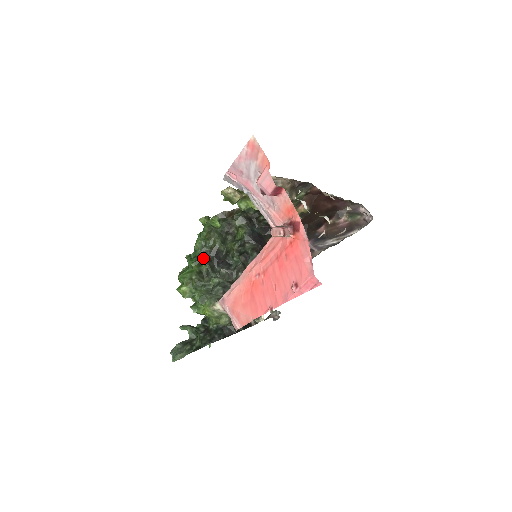
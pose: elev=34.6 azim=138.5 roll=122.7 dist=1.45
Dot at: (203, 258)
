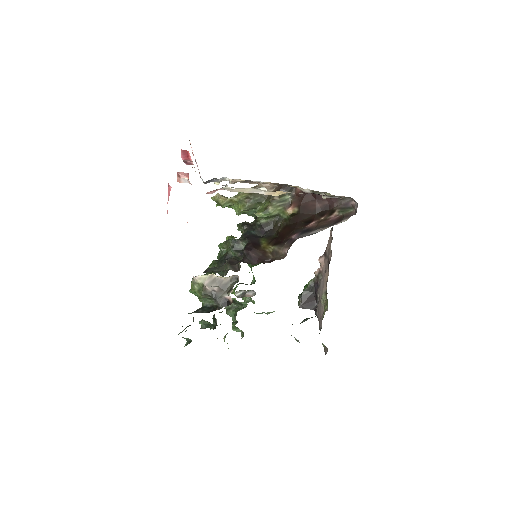
Dot at: (215, 260)
